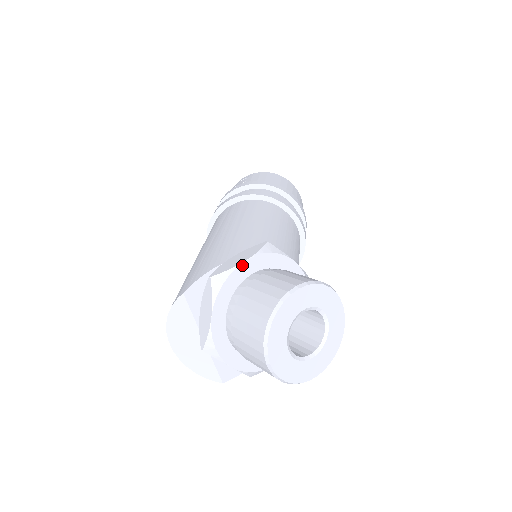
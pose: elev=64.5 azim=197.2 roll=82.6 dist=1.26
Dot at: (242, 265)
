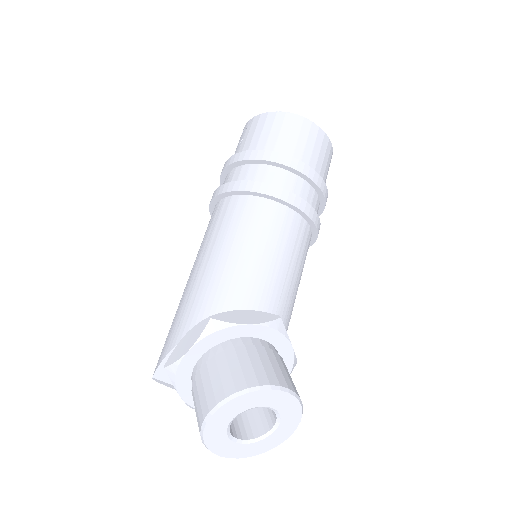
Dot at: (187, 355)
